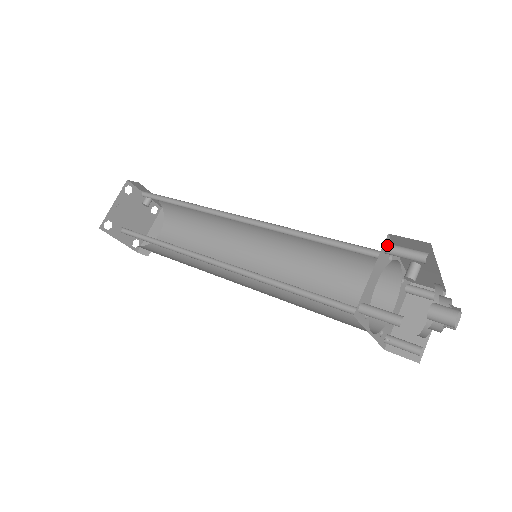
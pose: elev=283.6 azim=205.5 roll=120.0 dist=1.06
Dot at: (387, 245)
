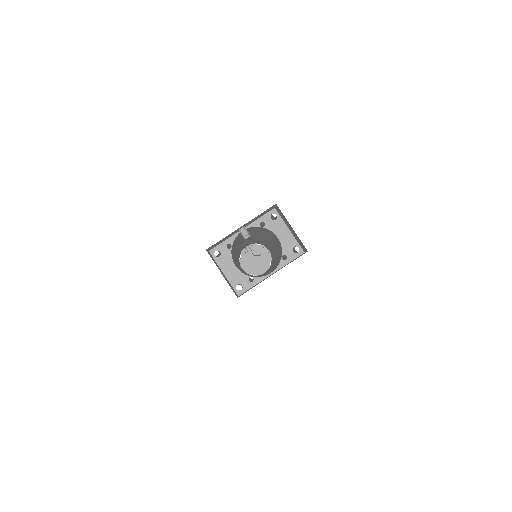
Dot at: (214, 255)
